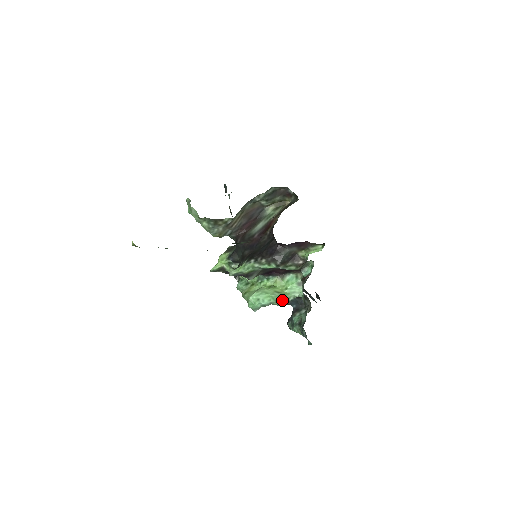
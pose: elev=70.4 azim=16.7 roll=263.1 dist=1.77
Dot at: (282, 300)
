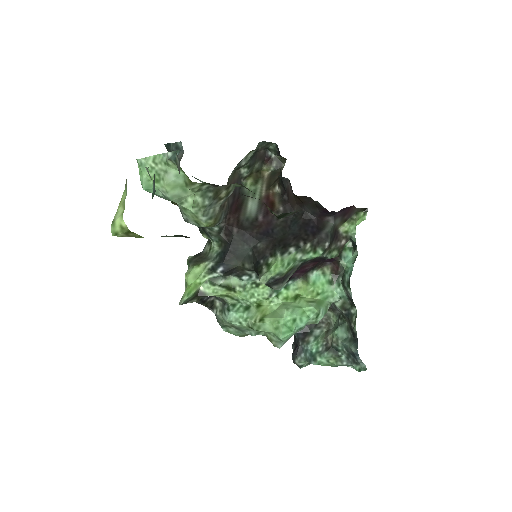
Dot at: (322, 312)
